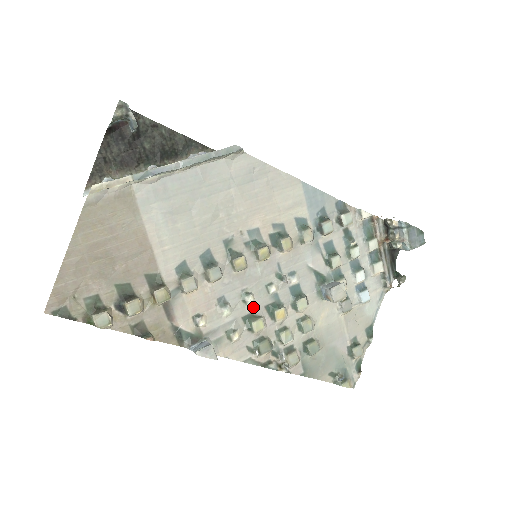
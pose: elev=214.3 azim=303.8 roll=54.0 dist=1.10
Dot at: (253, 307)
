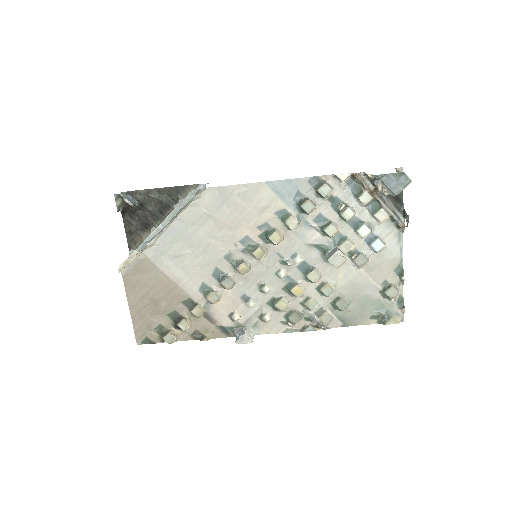
Dot at: (272, 293)
